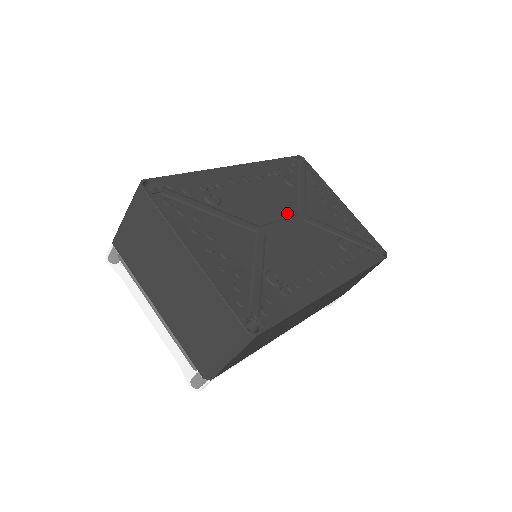
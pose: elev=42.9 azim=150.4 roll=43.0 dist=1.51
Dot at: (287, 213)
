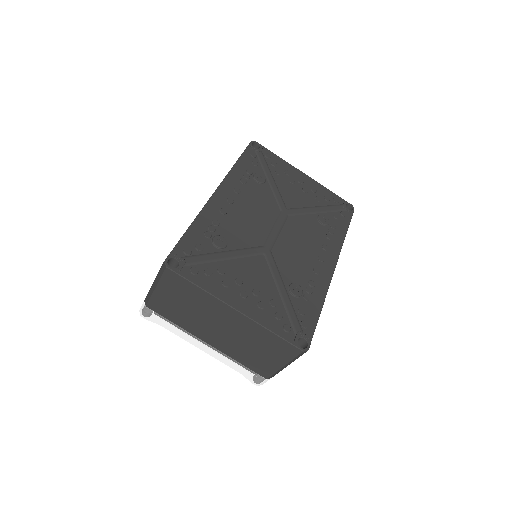
Dot at: (273, 217)
